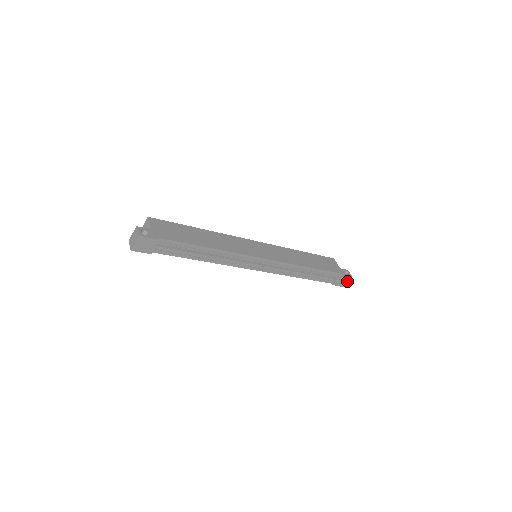
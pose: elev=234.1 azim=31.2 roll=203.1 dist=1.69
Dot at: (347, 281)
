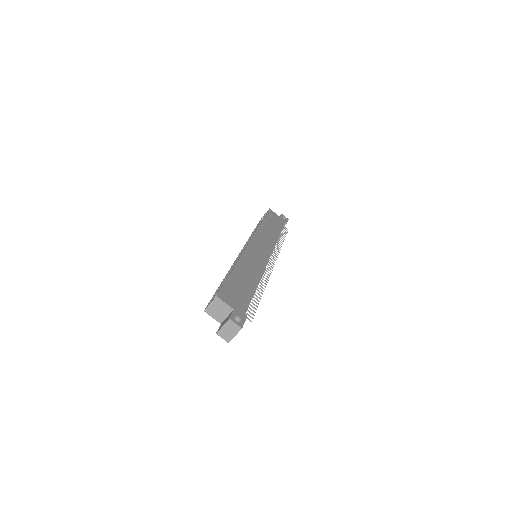
Dot at: occluded
